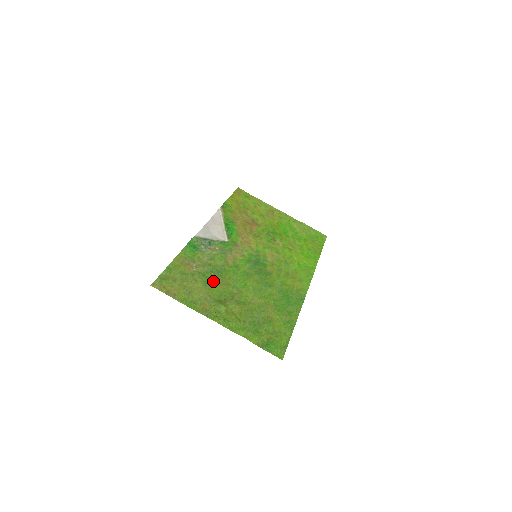
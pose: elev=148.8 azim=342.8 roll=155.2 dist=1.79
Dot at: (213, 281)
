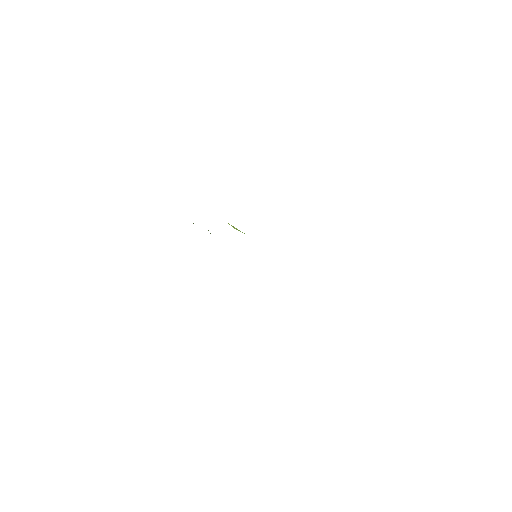
Dot at: occluded
